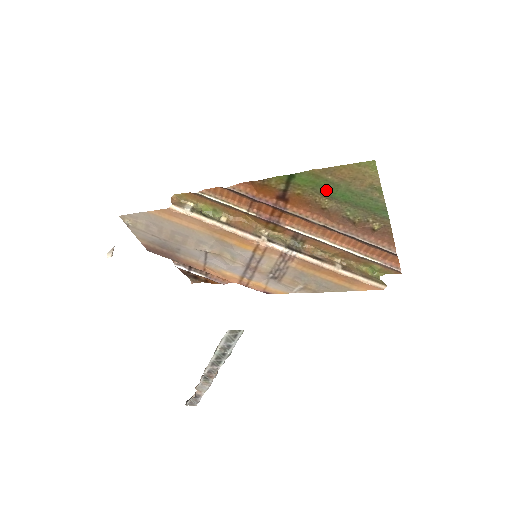
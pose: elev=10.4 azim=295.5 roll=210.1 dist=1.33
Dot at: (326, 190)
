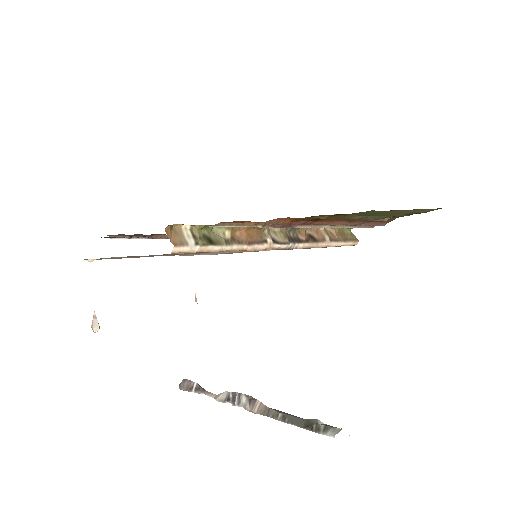
Dot at: (368, 214)
